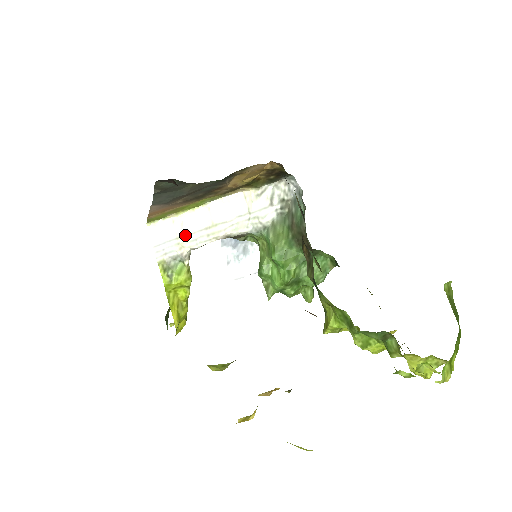
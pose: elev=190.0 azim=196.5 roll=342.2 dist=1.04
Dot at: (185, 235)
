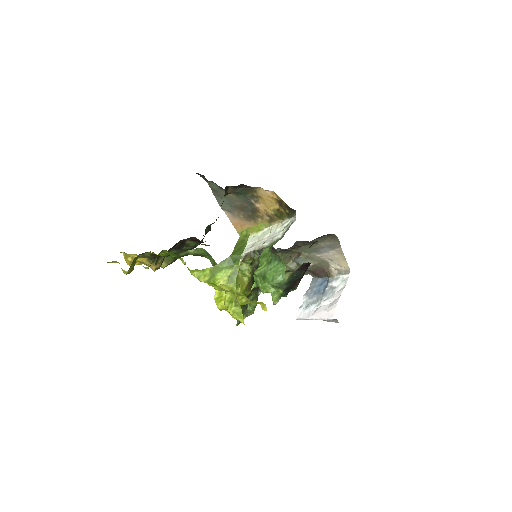
Dot at: (247, 245)
